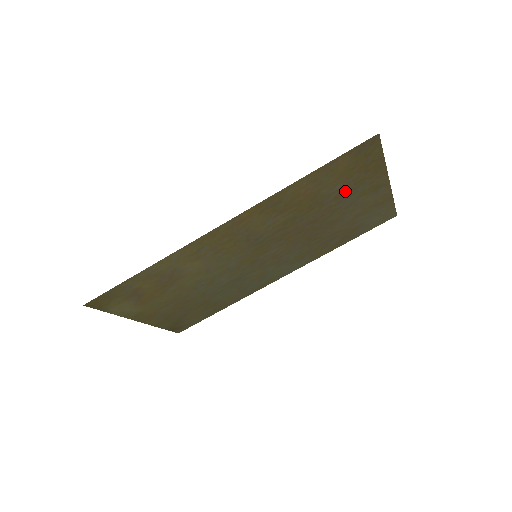
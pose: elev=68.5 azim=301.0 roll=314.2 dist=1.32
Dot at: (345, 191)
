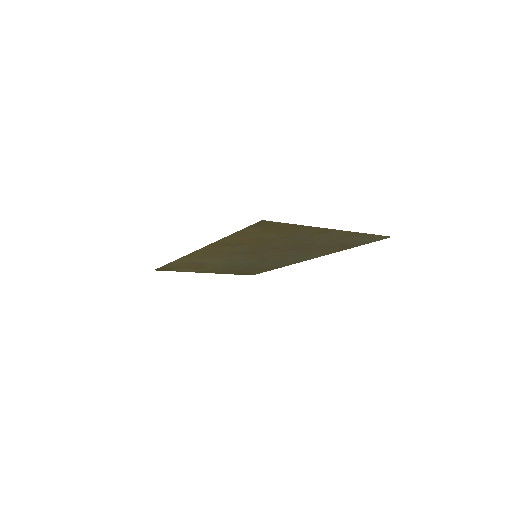
Dot at: (287, 235)
